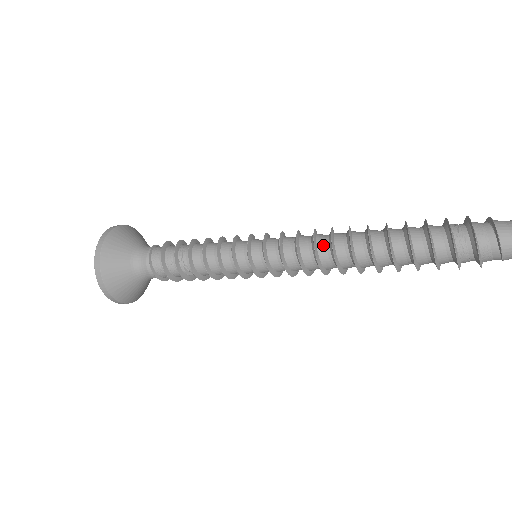
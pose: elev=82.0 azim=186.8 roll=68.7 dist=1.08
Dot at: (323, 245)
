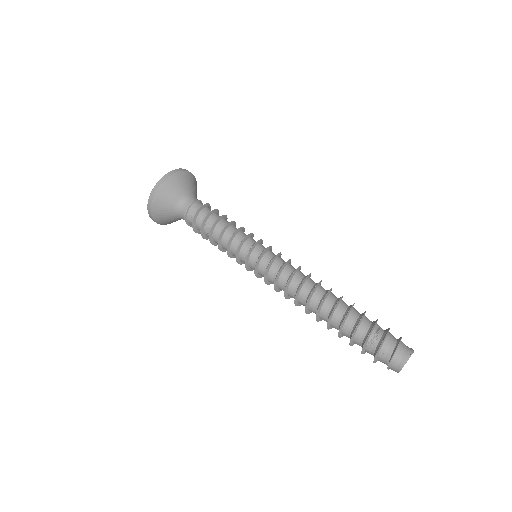
Dot at: (291, 293)
